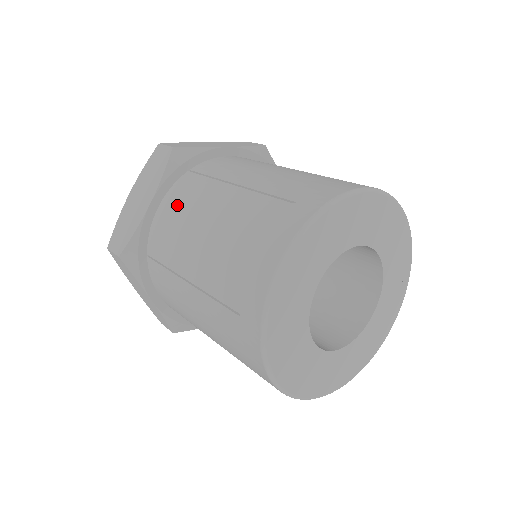
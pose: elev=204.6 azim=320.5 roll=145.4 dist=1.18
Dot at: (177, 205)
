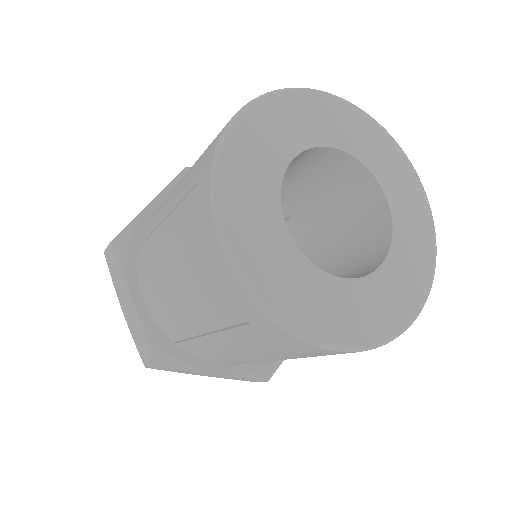
Dot at: occluded
